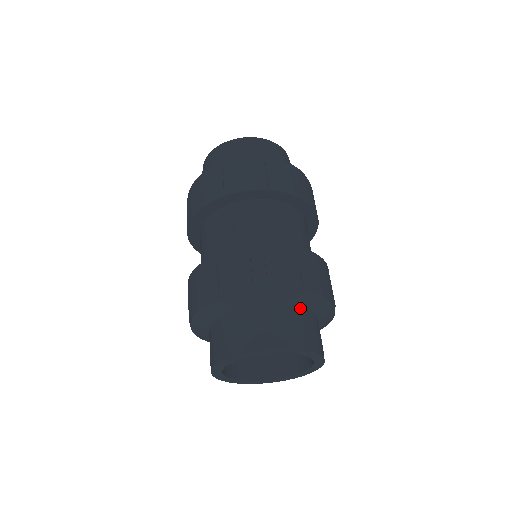
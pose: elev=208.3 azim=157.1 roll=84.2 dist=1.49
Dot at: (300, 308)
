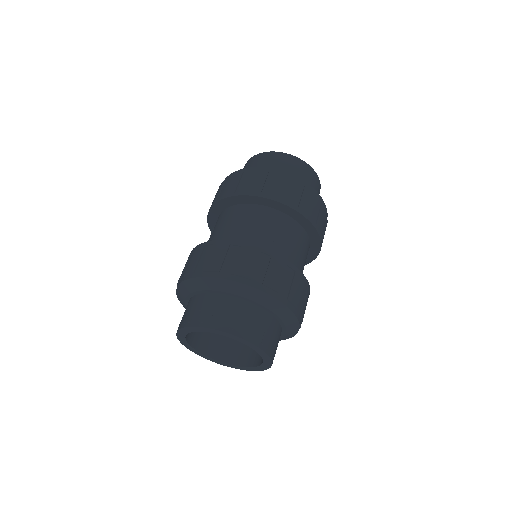
Dot at: (283, 327)
